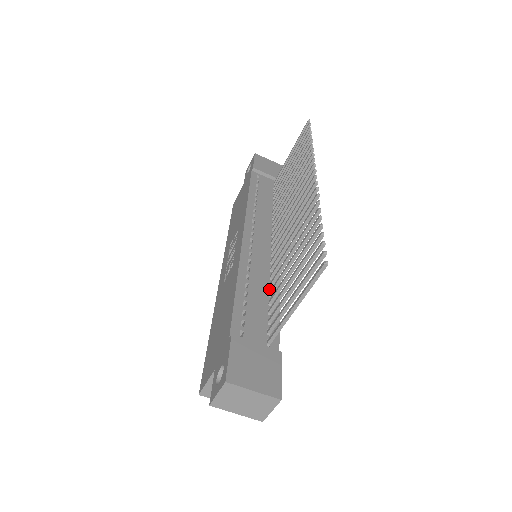
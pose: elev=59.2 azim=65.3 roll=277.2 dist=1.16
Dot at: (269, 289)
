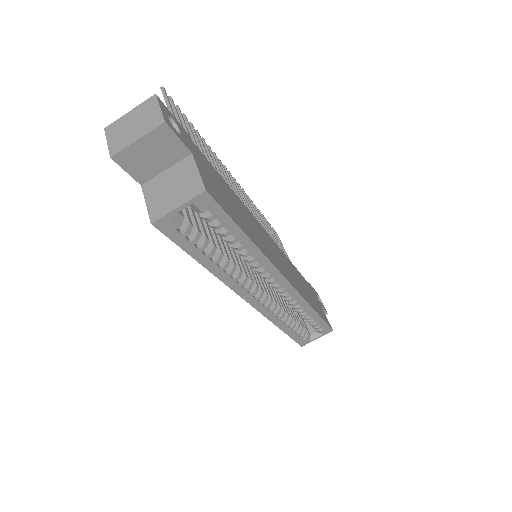
Dot at: occluded
